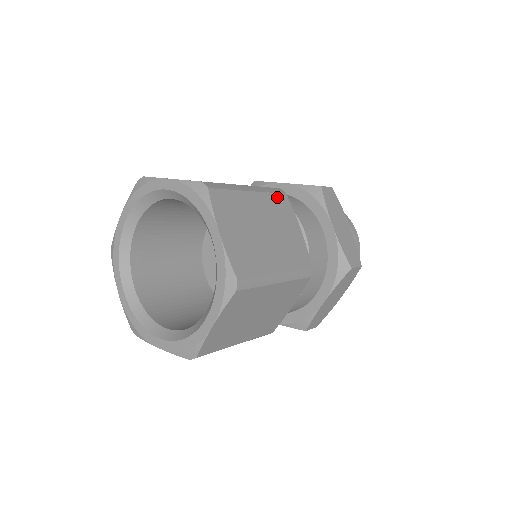
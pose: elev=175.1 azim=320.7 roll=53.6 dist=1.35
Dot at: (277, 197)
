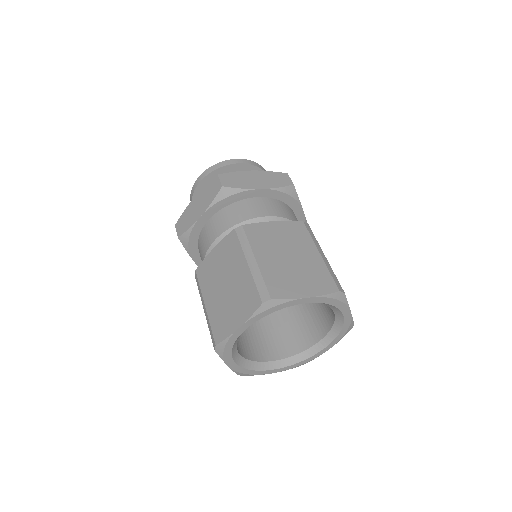
Dot at: (314, 236)
